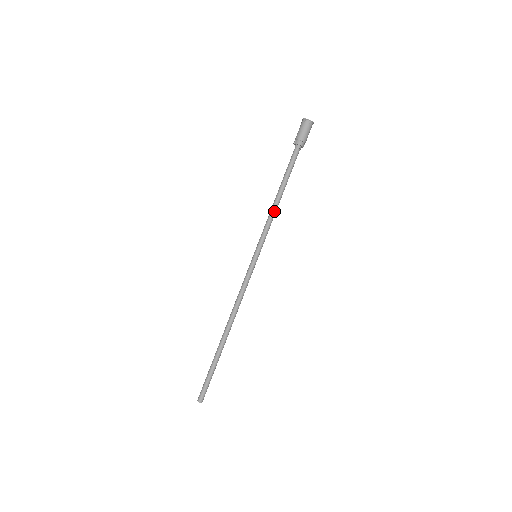
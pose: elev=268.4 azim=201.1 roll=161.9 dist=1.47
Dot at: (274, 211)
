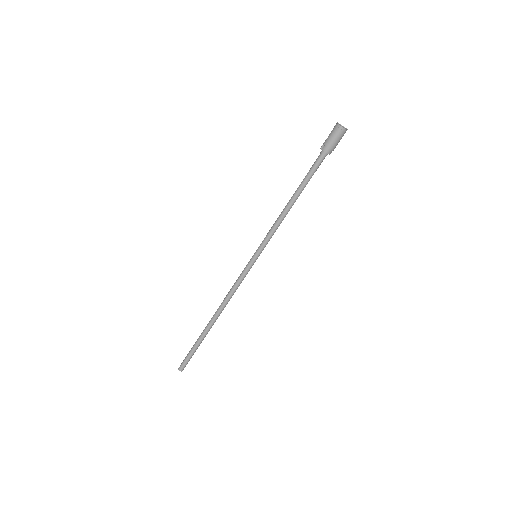
Dot at: (283, 217)
